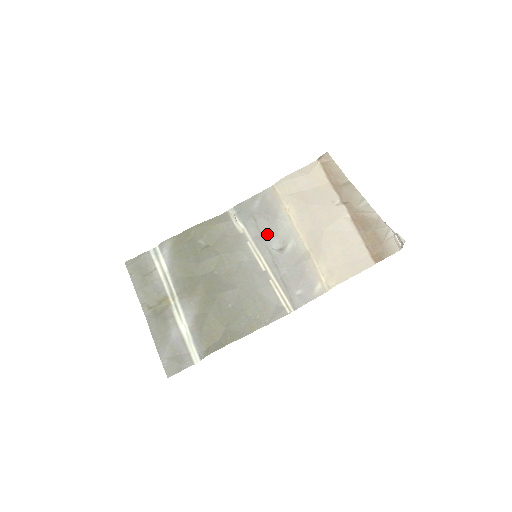
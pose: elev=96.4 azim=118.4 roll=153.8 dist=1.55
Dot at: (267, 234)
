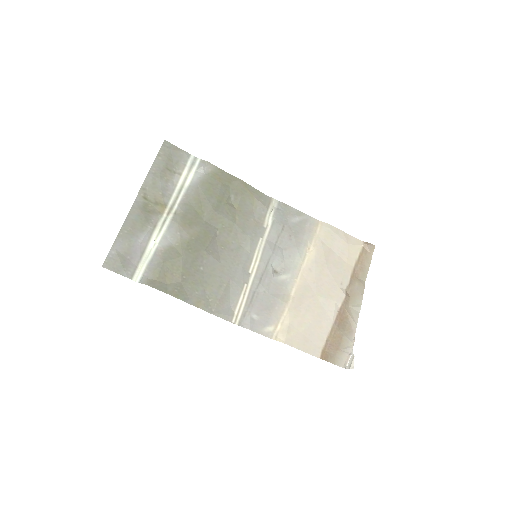
Dot at: (279, 250)
